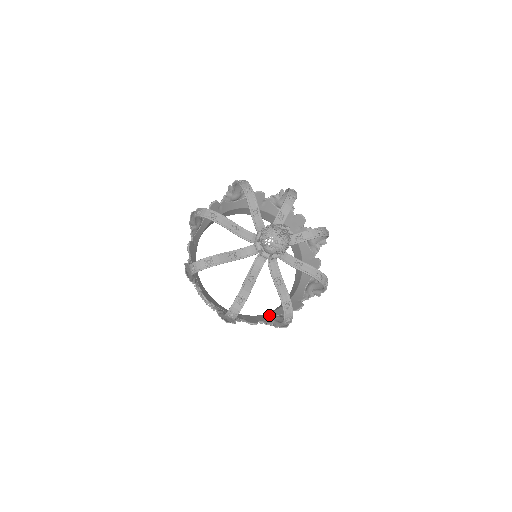
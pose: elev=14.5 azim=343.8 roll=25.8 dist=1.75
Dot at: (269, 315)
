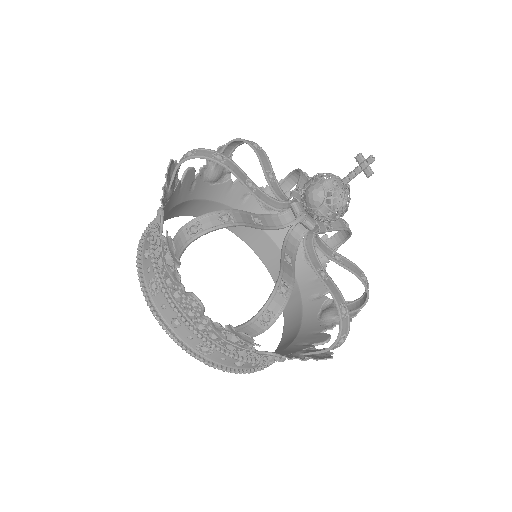
Dot at: occluded
